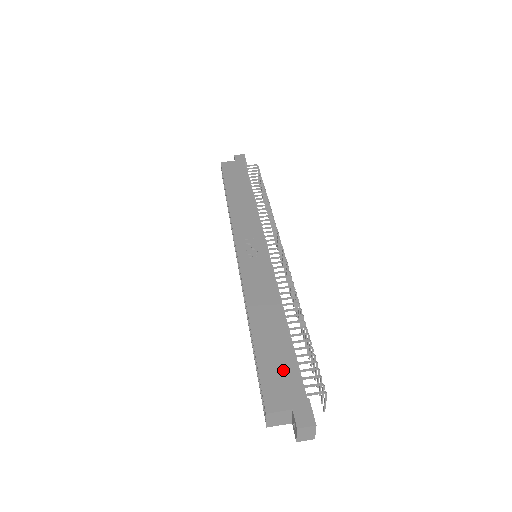
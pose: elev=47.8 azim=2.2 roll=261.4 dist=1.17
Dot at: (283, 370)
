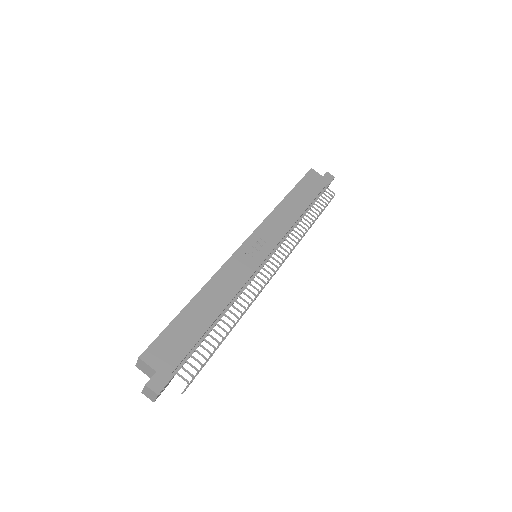
Dot at: (180, 343)
